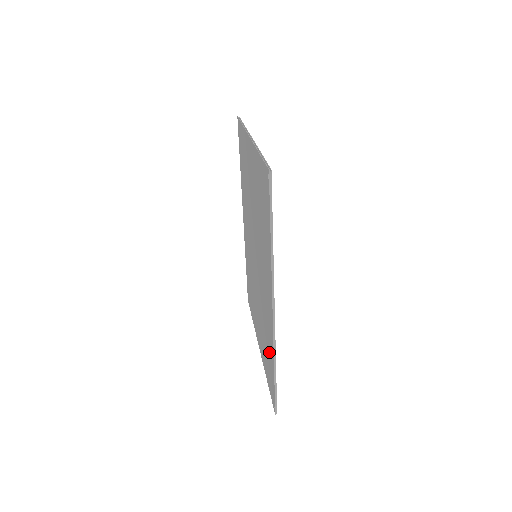
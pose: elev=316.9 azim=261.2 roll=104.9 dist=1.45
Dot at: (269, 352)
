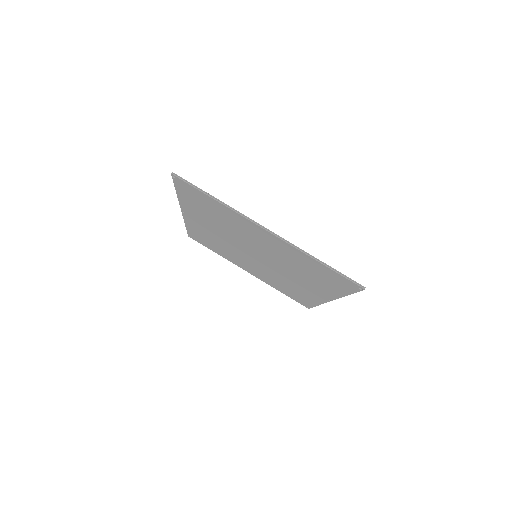
Dot at: (302, 296)
